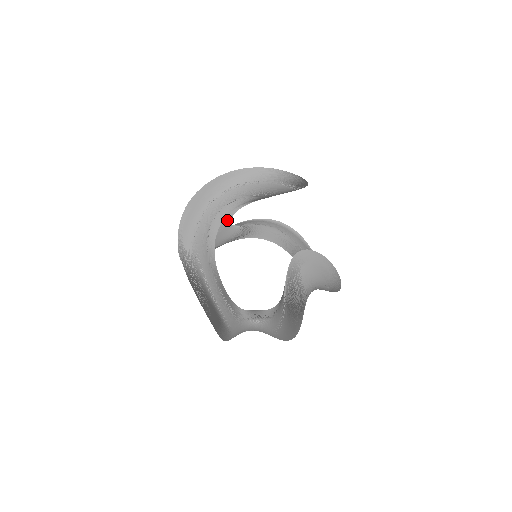
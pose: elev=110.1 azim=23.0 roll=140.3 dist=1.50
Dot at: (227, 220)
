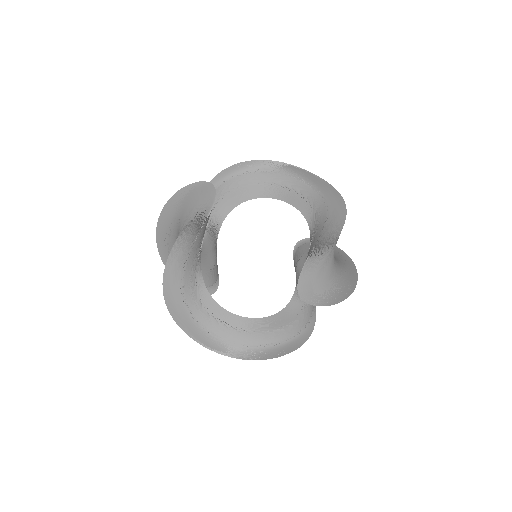
Dot at: occluded
